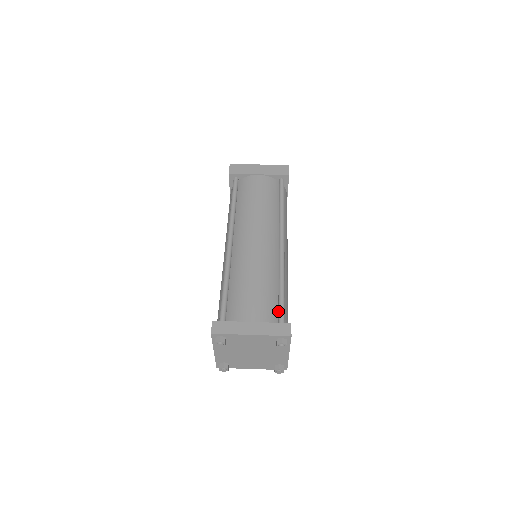
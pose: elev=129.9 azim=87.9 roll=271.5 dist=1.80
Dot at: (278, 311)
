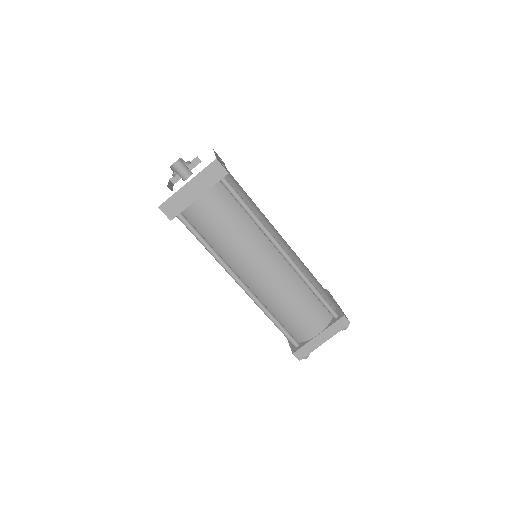
Dot at: (325, 308)
